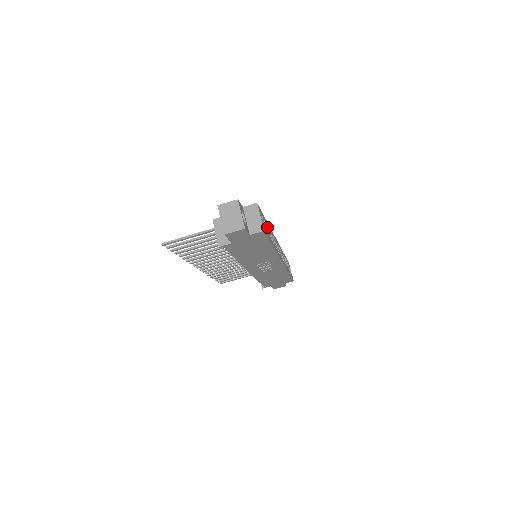
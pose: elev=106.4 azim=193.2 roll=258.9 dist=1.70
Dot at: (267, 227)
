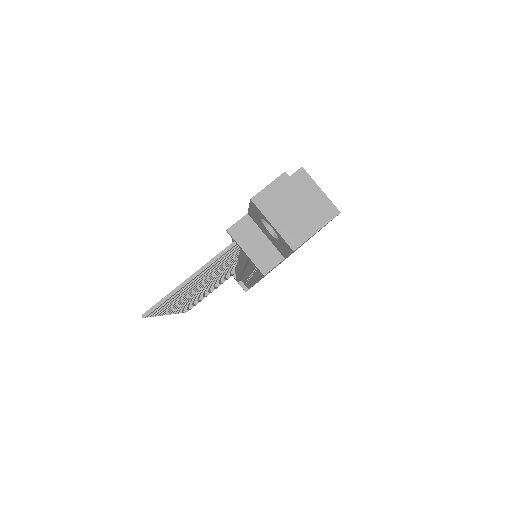
Dot at: occluded
